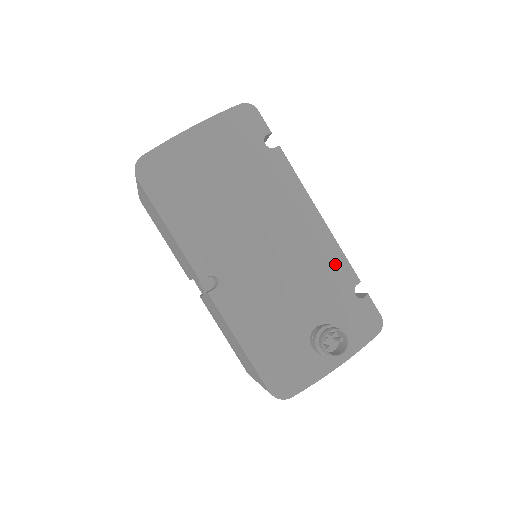
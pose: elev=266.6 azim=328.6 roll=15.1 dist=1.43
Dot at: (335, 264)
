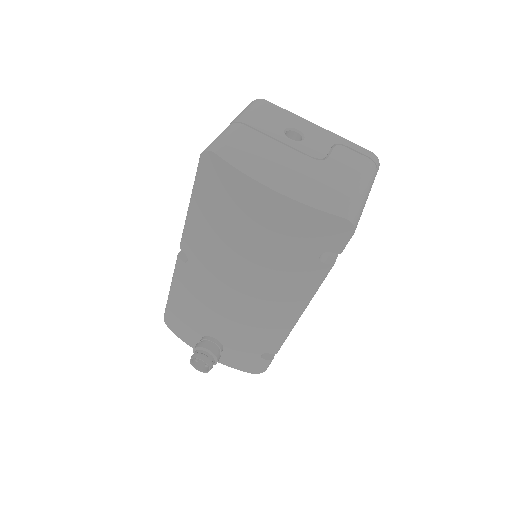
Dot at: (269, 338)
